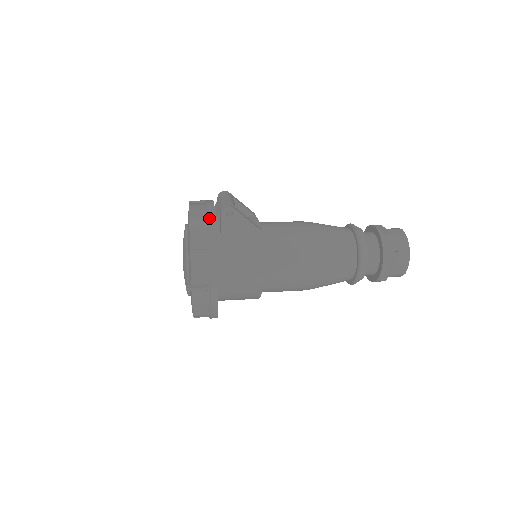
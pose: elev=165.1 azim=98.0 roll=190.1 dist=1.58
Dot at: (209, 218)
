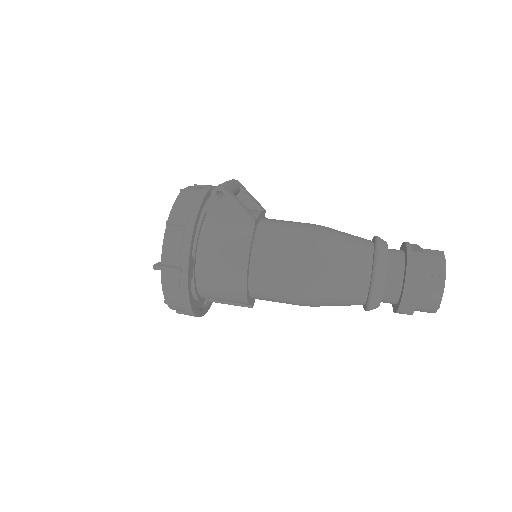
Dot at: (198, 196)
